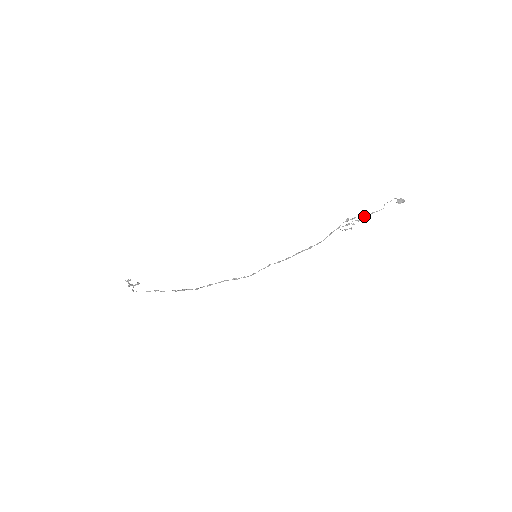
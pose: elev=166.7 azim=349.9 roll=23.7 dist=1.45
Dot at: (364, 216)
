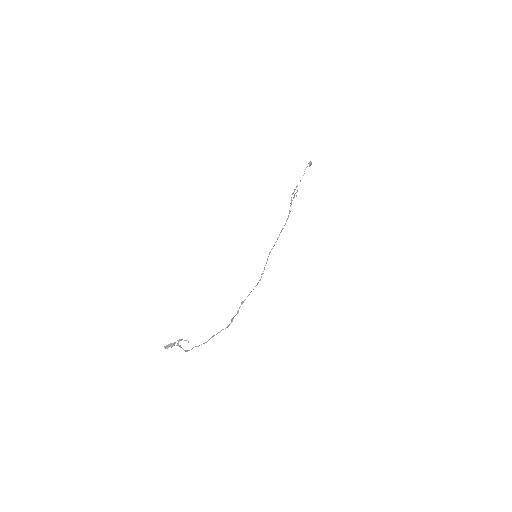
Dot at: occluded
